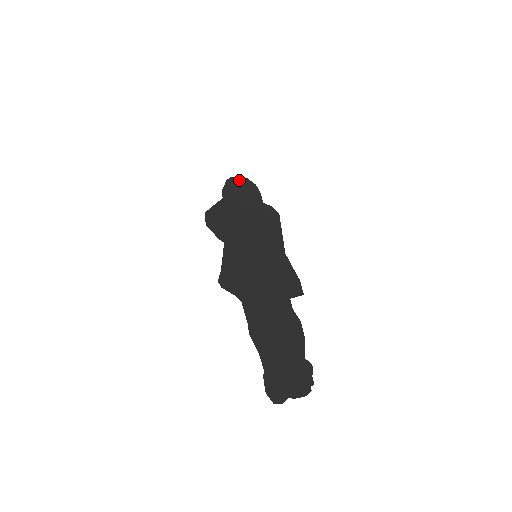
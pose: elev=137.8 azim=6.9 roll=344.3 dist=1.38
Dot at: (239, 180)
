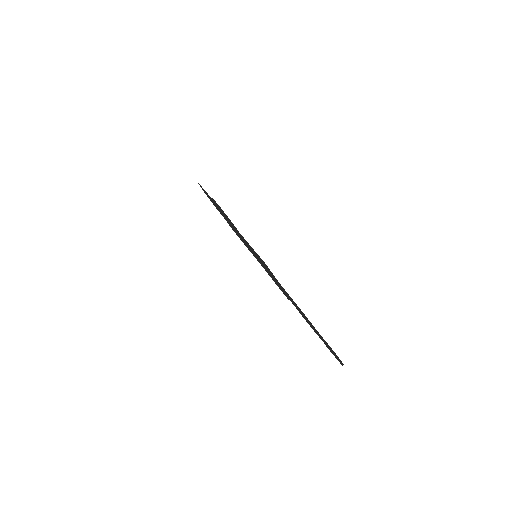
Dot at: occluded
